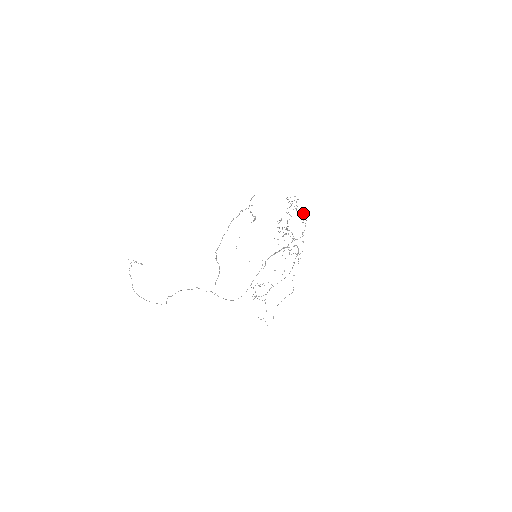
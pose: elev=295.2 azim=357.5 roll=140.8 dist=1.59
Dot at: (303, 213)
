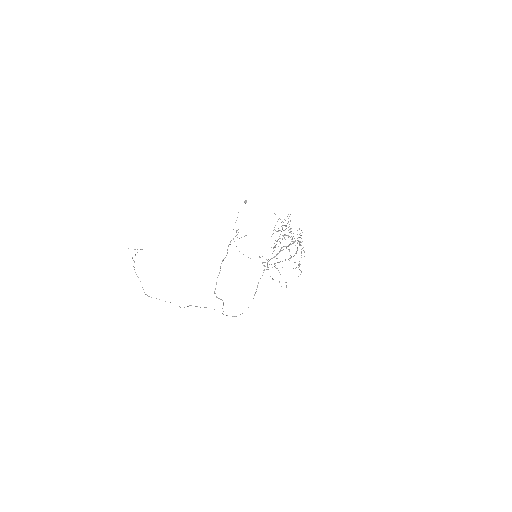
Dot at: occluded
